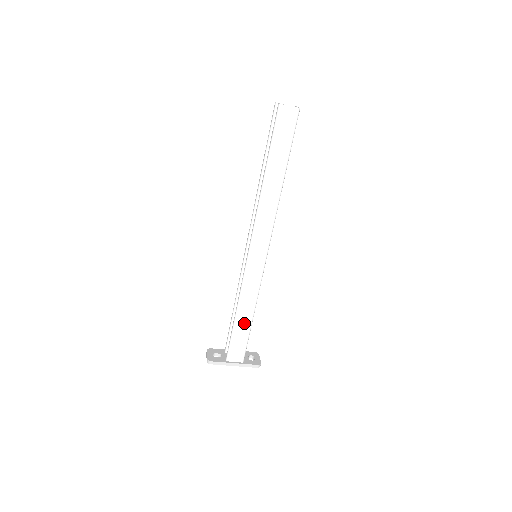
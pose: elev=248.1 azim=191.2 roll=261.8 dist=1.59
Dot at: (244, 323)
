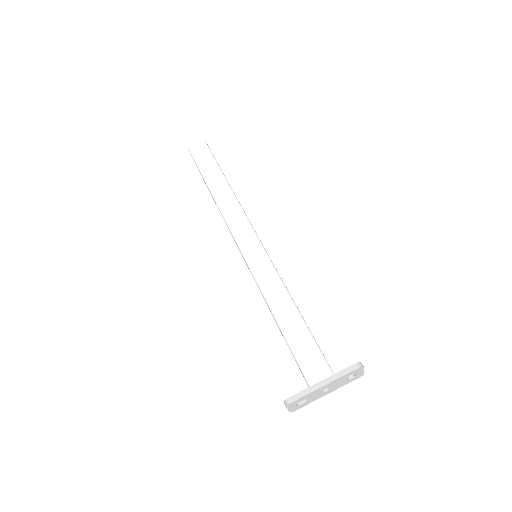
Dot at: (292, 322)
